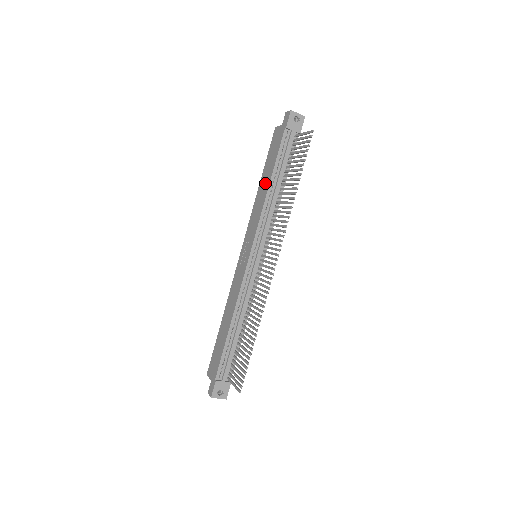
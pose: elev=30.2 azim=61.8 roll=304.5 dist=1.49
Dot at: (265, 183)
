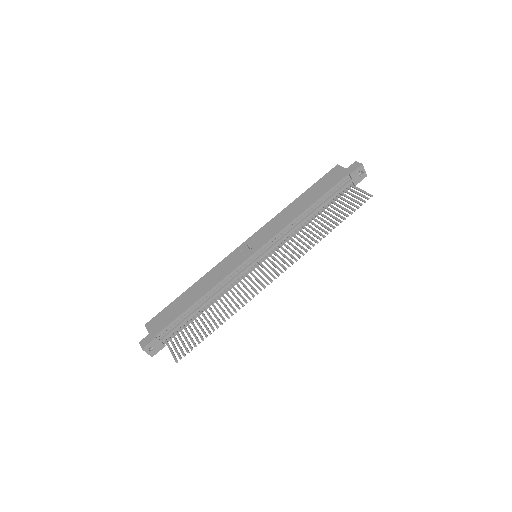
Dot at: (303, 204)
